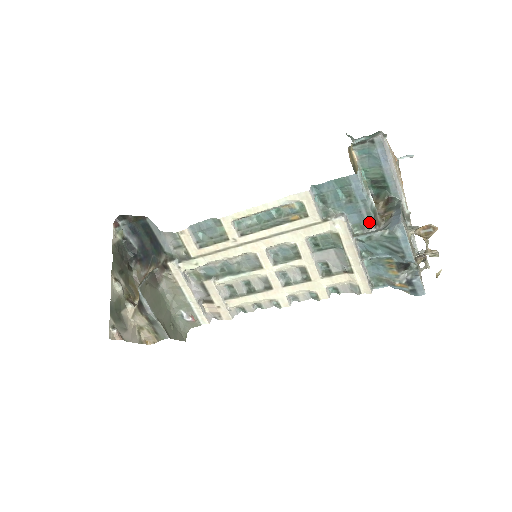
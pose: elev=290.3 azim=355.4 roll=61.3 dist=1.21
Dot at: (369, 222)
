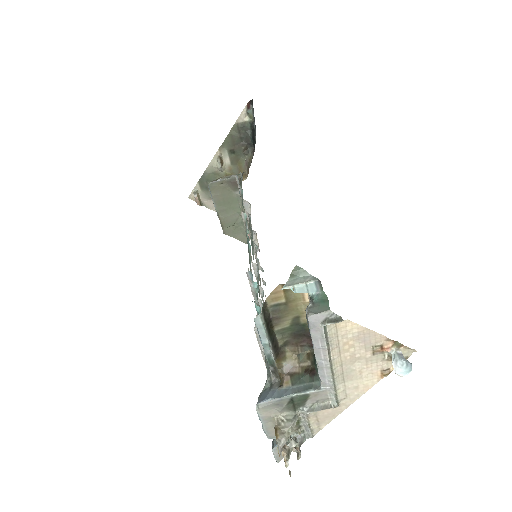
Dot at: occluded
